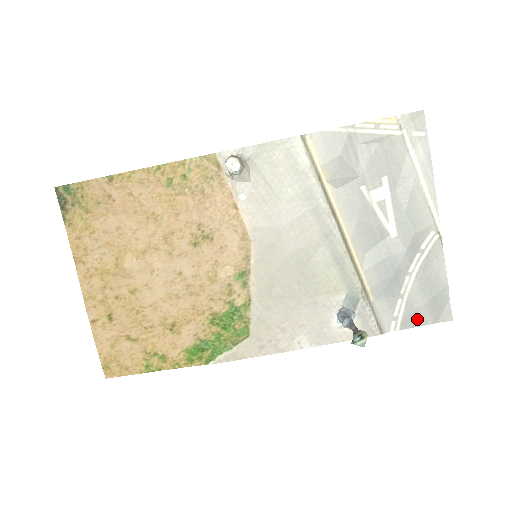
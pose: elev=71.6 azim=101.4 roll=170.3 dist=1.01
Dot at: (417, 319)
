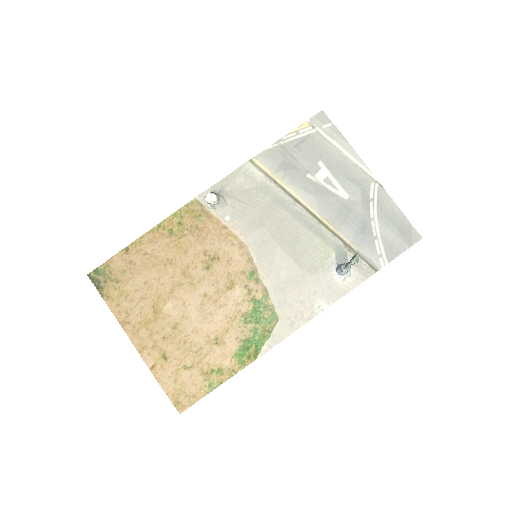
Dot at: (396, 249)
